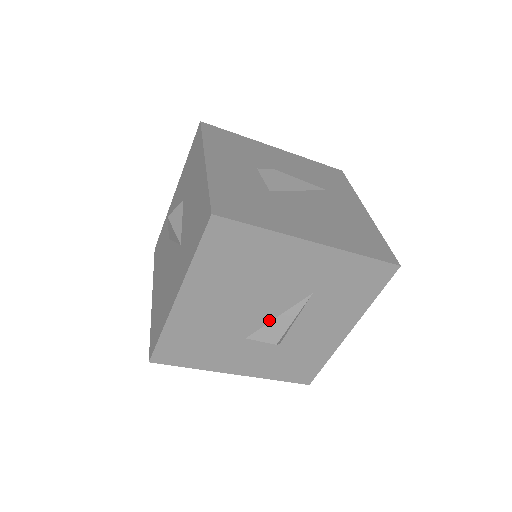
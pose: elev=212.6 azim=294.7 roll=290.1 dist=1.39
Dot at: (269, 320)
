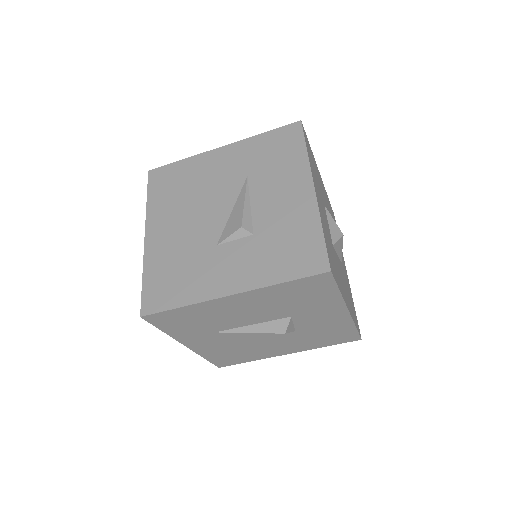
Dot at: (227, 217)
